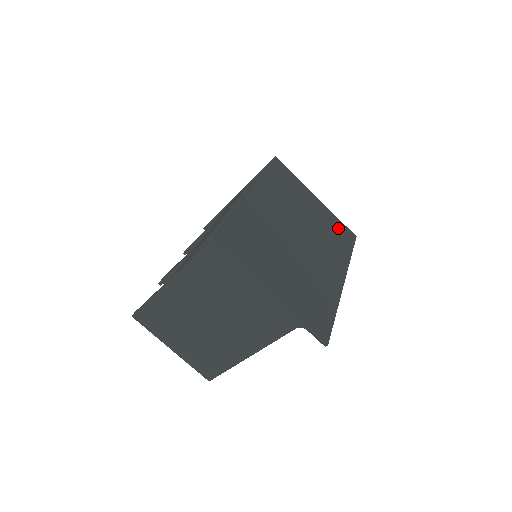
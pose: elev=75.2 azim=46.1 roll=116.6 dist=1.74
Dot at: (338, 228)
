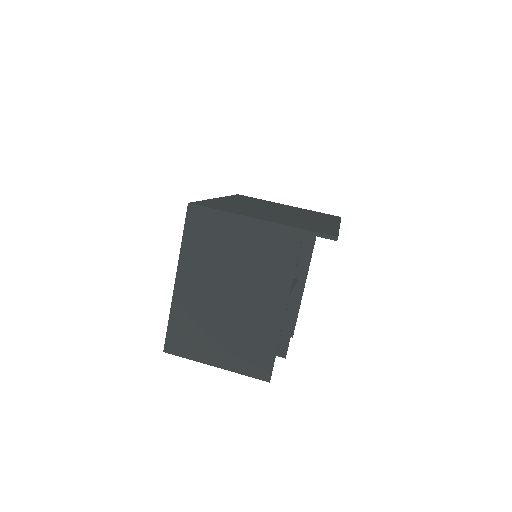
Dot at: (319, 213)
